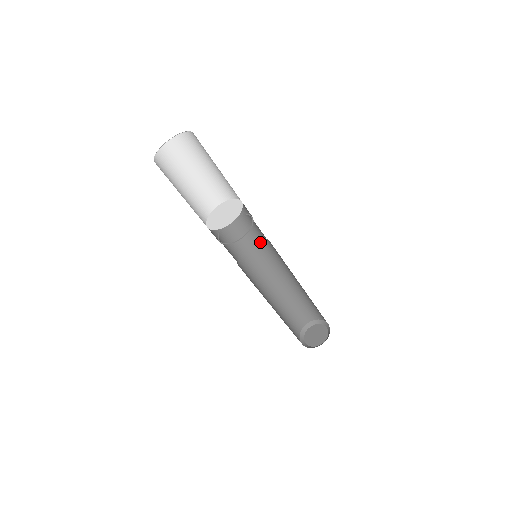
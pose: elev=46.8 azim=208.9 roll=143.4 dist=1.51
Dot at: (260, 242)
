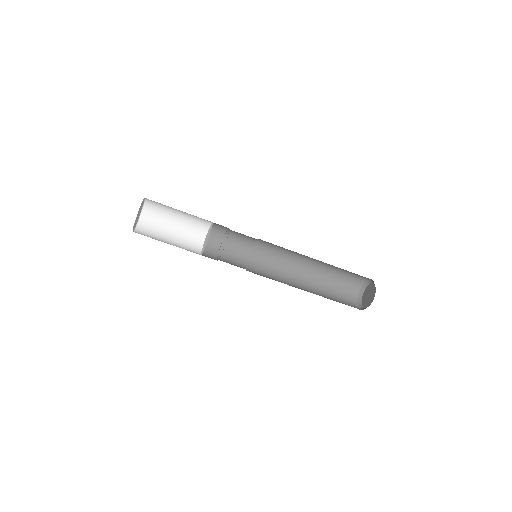
Dot at: (261, 240)
